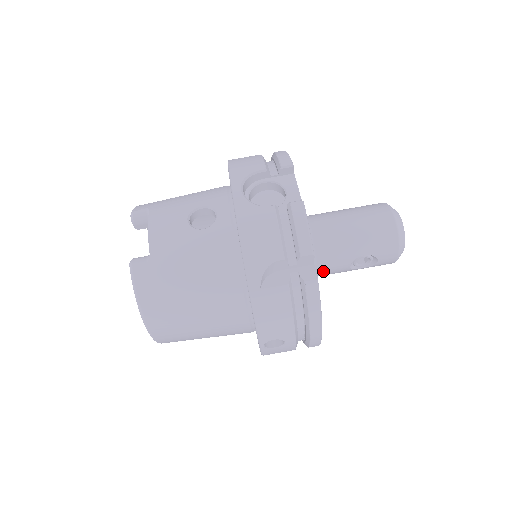
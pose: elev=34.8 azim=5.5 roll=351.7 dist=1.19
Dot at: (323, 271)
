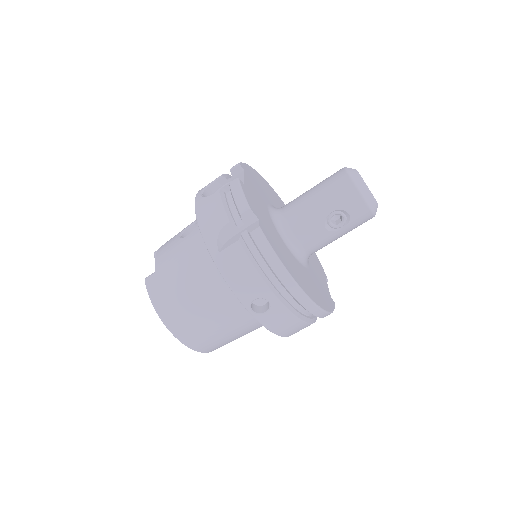
Dot at: (305, 242)
